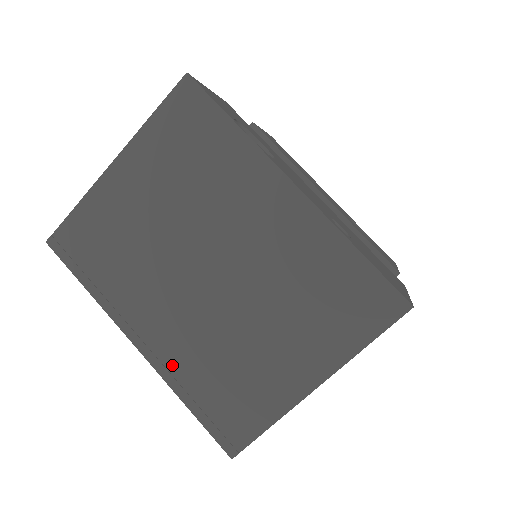
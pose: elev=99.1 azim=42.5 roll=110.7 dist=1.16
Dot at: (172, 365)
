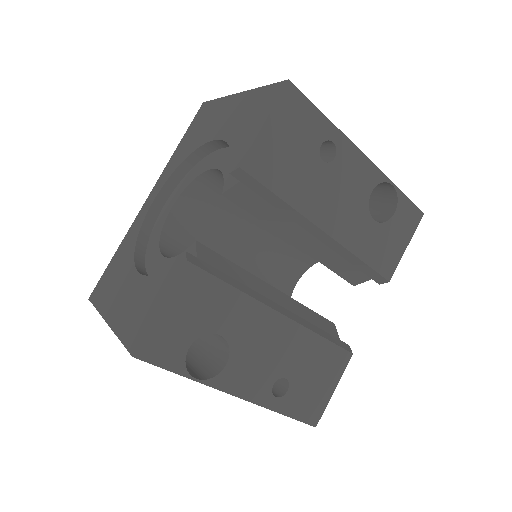
Dot at: occluded
